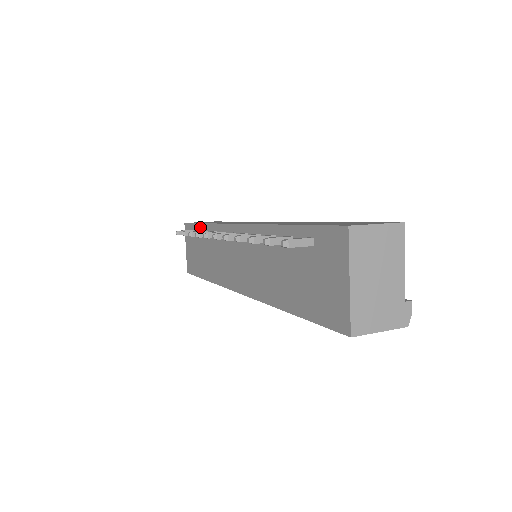
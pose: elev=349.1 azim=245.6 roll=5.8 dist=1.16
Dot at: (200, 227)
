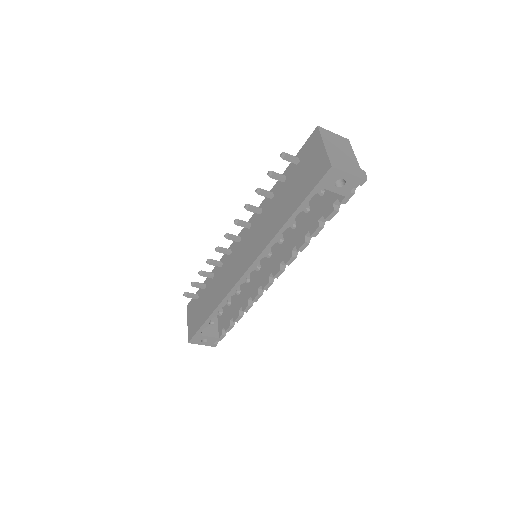
Dot at: (205, 283)
